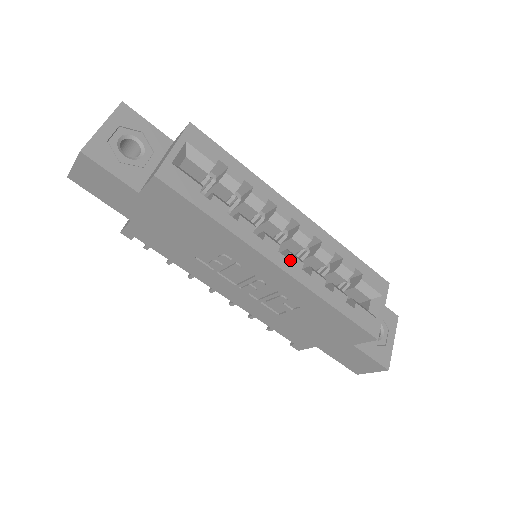
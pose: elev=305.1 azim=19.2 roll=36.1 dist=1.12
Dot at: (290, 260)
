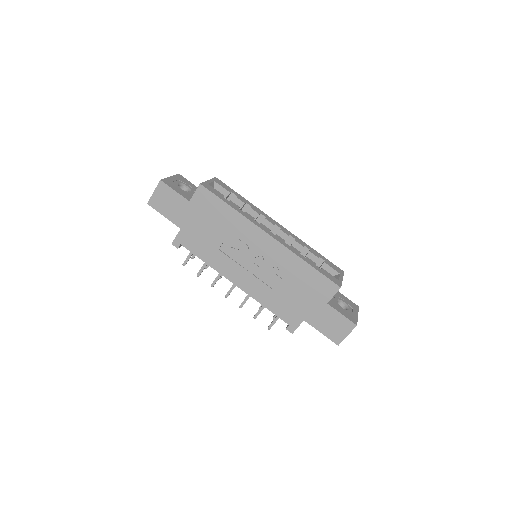
Dot at: (277, 236)
